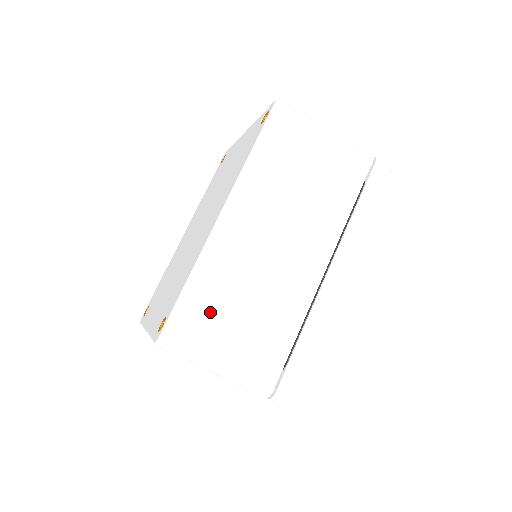
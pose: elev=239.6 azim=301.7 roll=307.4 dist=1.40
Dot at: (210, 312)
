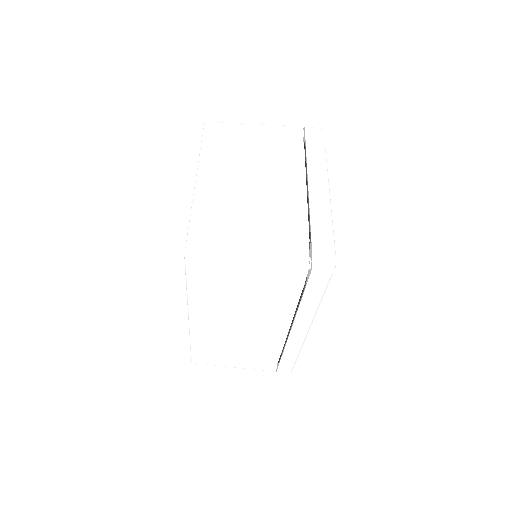
Dot at: (214, 354)
